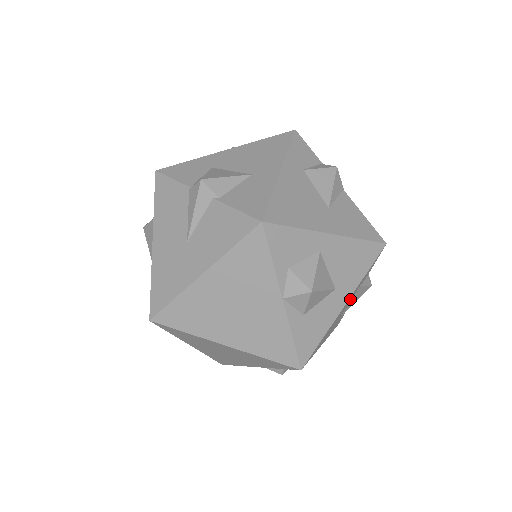
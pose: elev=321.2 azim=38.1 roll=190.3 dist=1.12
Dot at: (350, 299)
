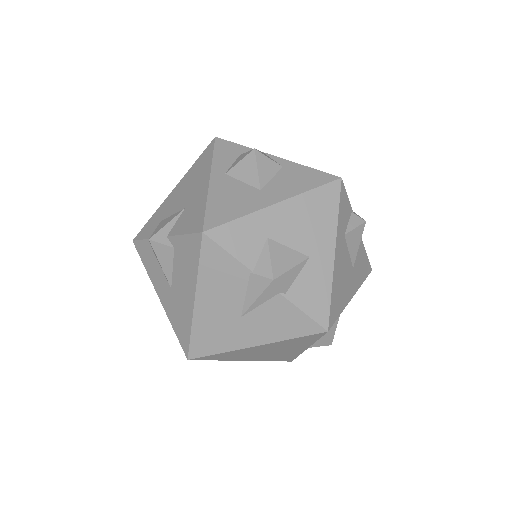
Dot at: occluded
